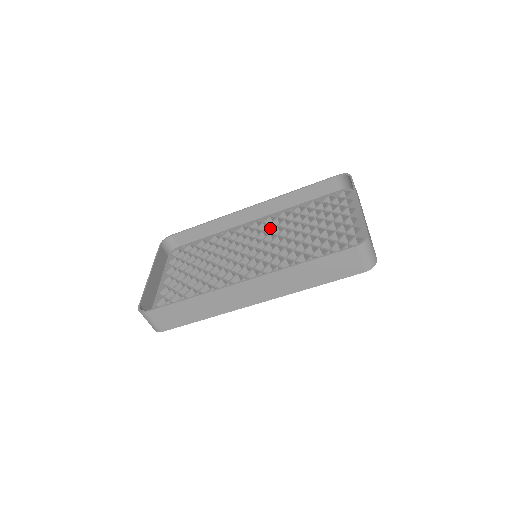
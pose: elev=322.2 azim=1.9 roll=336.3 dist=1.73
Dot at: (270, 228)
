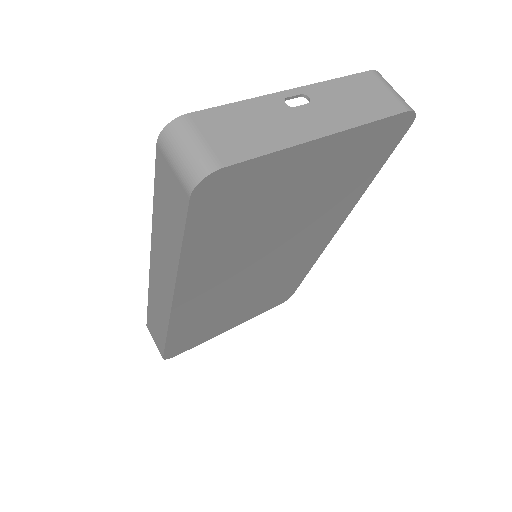
Dot at: occluded
